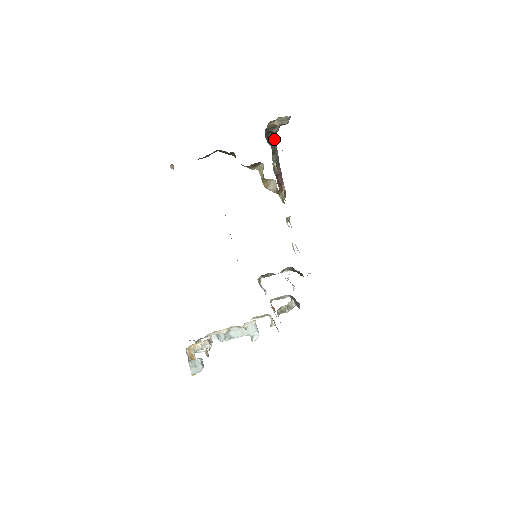
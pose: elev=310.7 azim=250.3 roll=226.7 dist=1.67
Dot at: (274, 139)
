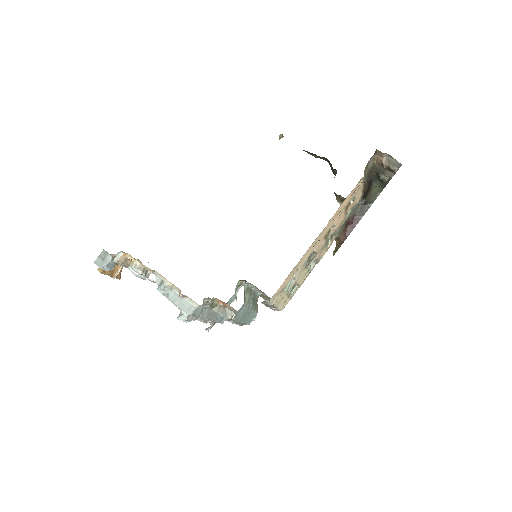
Dot at: (379, 191)
